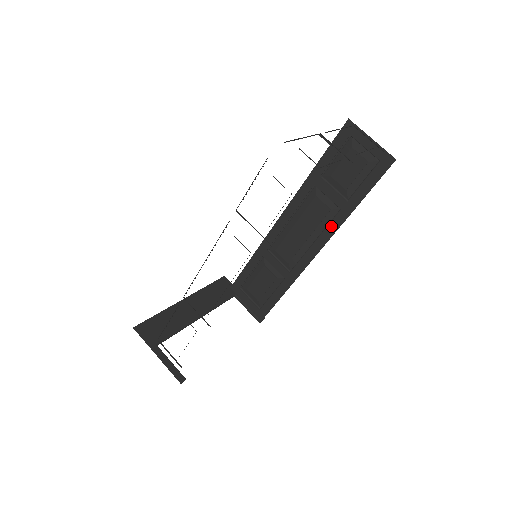
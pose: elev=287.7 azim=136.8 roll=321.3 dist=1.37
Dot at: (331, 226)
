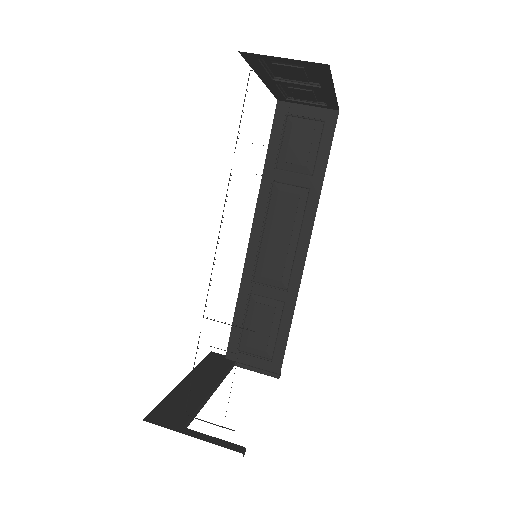
Dot at: (308, 211)
